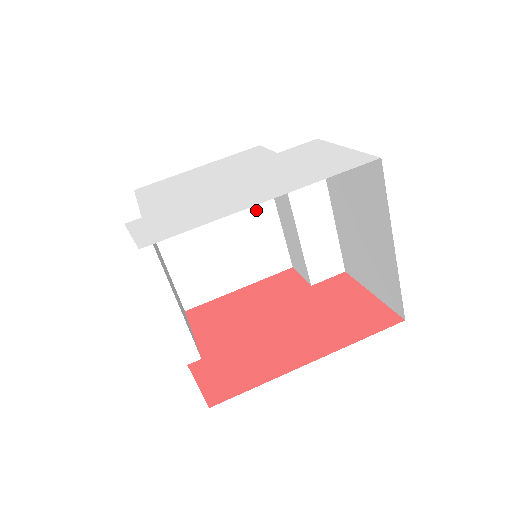
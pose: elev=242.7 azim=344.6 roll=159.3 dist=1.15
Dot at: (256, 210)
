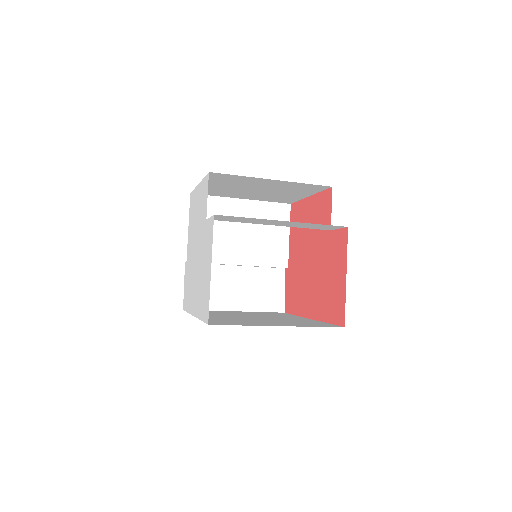
Dot at: (260, 182)
